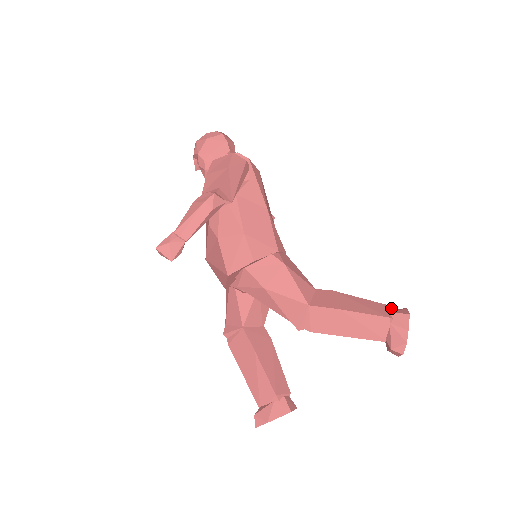
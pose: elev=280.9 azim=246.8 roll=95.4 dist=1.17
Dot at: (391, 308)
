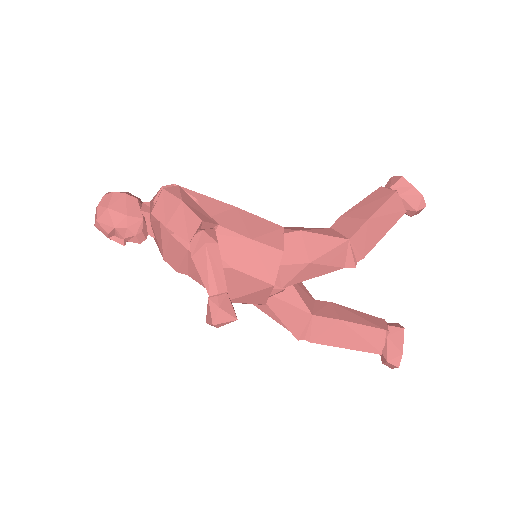
Dot at: (384, 187)
